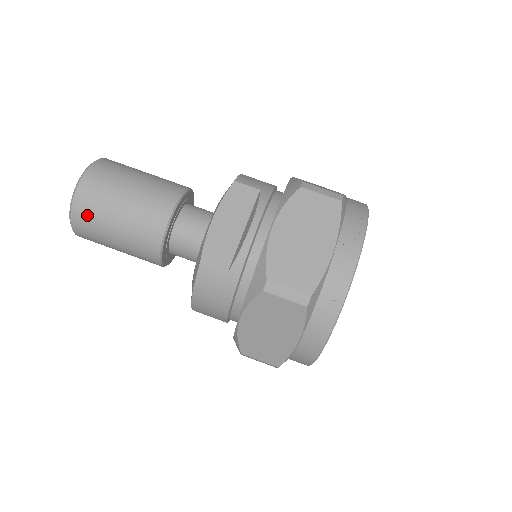
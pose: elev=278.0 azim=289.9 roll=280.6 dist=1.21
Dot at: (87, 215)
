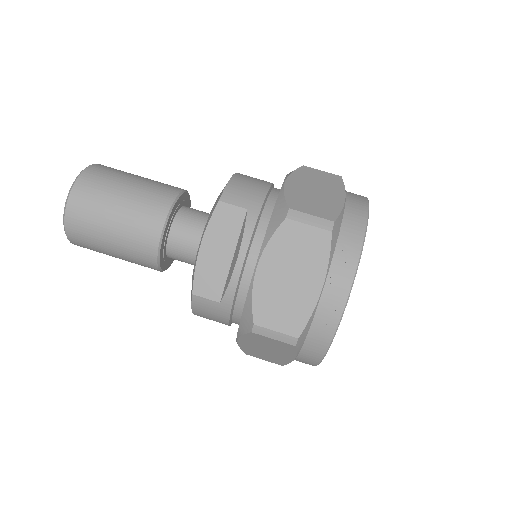
Dot at: (82, 238)
